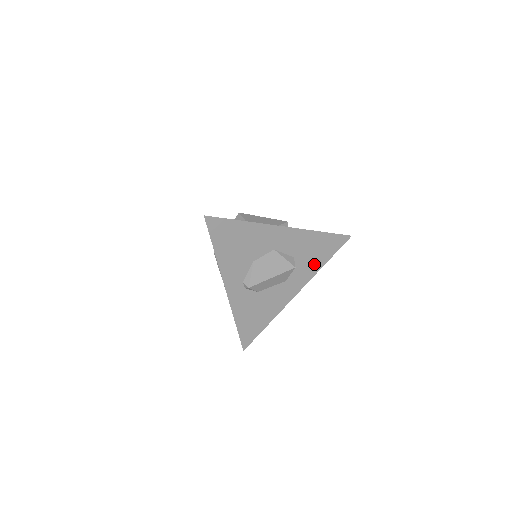
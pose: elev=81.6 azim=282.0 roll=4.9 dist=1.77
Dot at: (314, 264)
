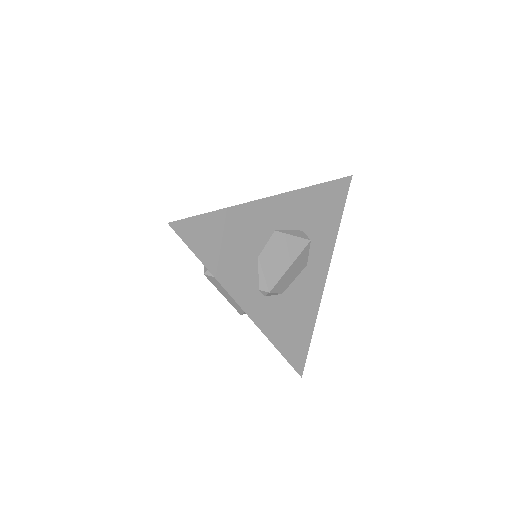
Dot at: (328, 229)
